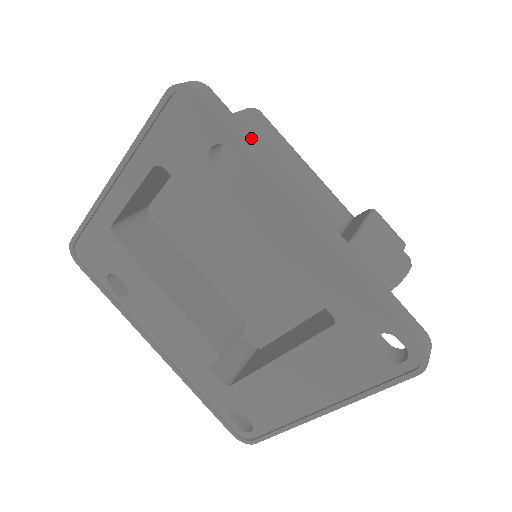
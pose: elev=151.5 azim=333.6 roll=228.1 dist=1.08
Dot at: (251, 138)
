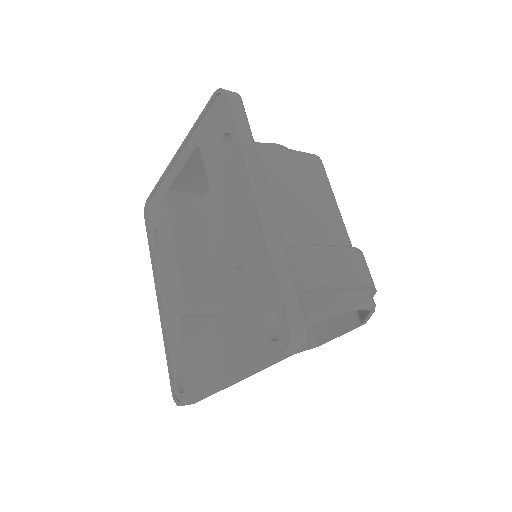
Dot at: (248, 134)
